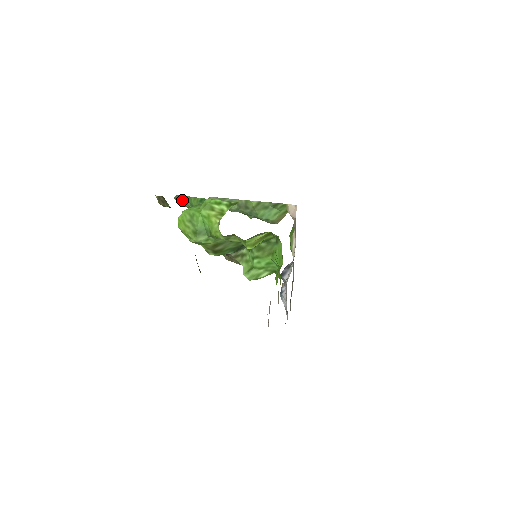
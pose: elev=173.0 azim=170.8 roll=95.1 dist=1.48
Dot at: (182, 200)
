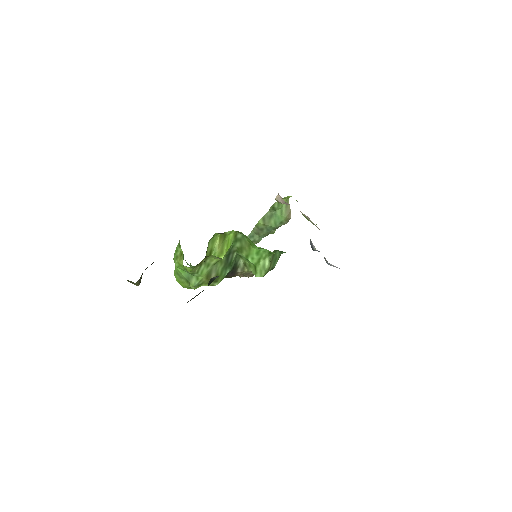
Dot at: occluded
